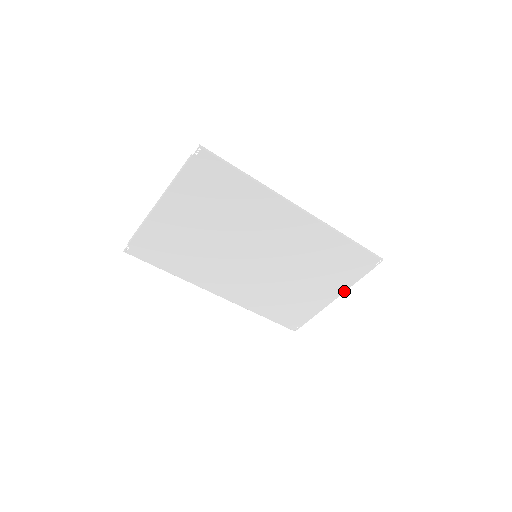
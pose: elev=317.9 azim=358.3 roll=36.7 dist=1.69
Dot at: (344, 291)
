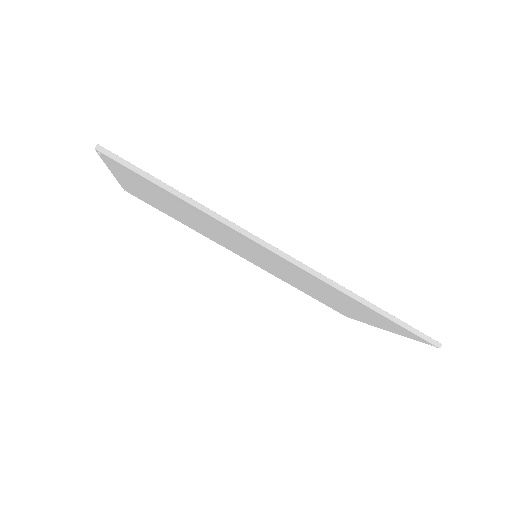
Dot at: (392, 332)
